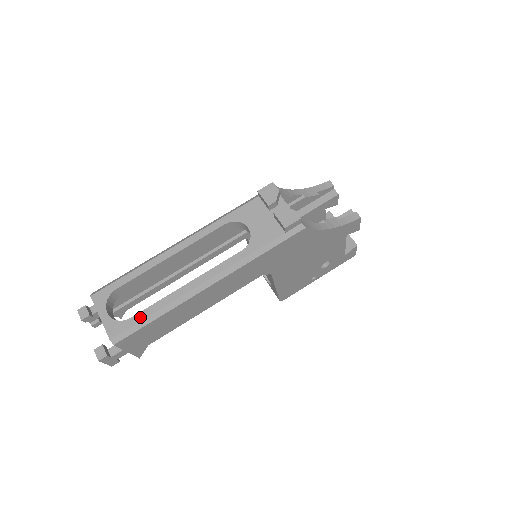
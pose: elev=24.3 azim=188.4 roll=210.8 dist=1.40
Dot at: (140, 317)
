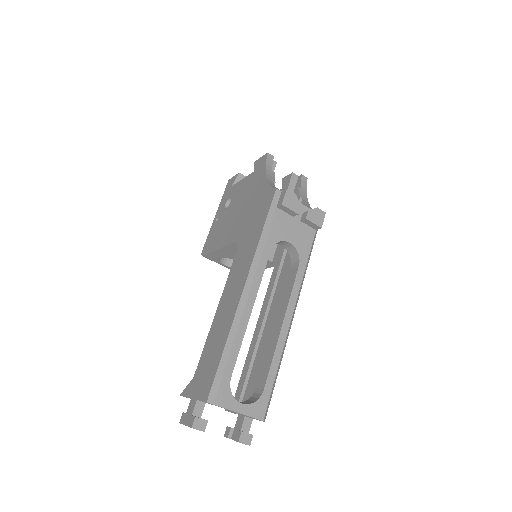
Dot at: (271, 382)
